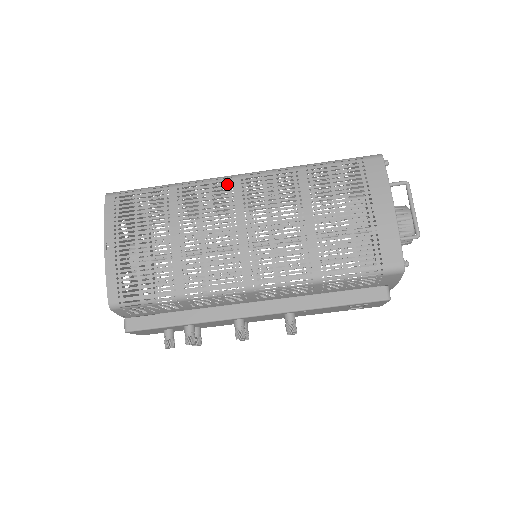
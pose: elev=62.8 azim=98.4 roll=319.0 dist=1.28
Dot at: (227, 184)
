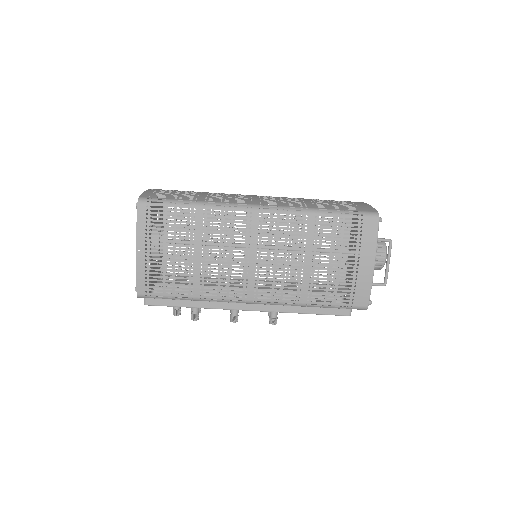
Dot at: (247, 215)
